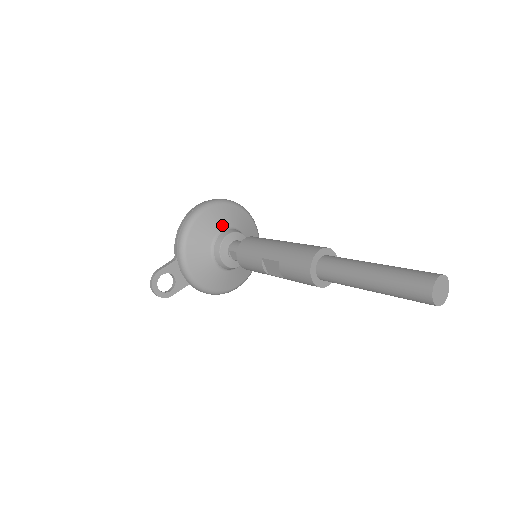
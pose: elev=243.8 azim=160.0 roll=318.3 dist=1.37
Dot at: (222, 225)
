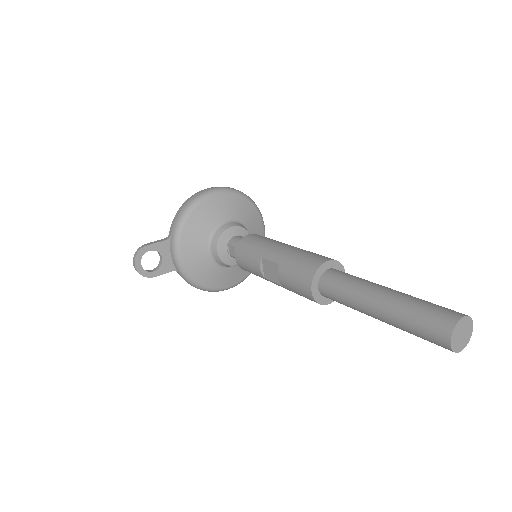
Dot at: (228, 216)
